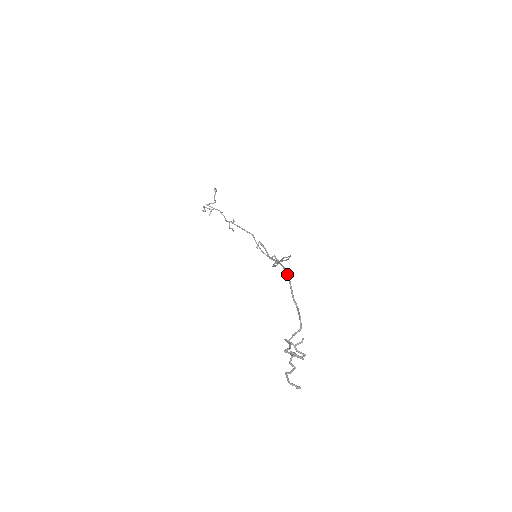
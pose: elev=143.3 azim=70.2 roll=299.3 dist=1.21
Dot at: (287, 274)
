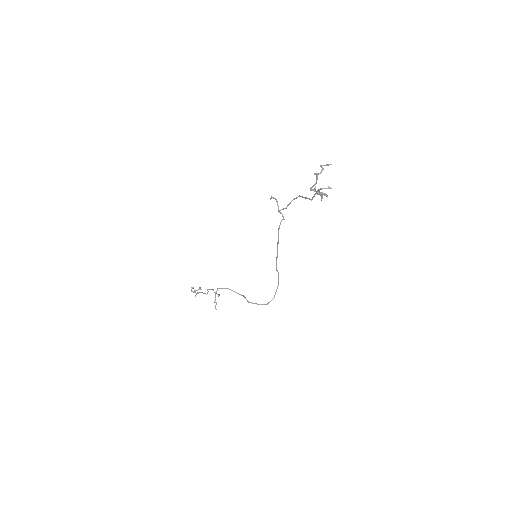
Dot at: (299, 196)
